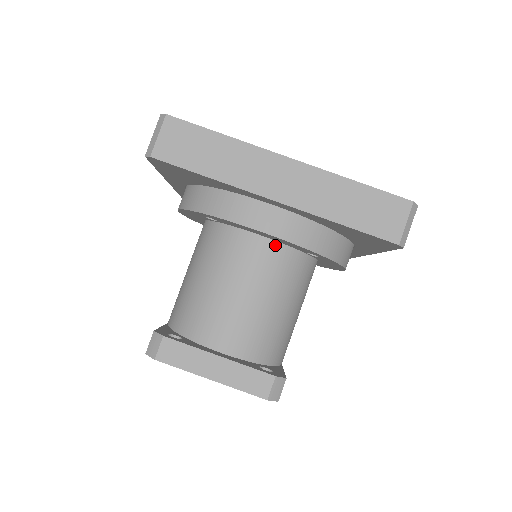
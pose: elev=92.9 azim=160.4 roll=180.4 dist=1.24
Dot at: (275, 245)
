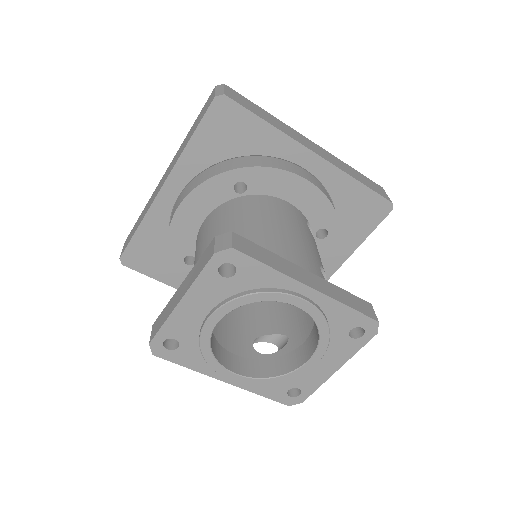
Dot at: (212, 213)
